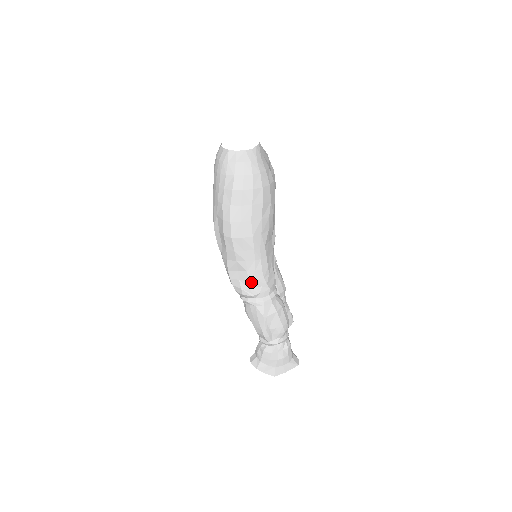
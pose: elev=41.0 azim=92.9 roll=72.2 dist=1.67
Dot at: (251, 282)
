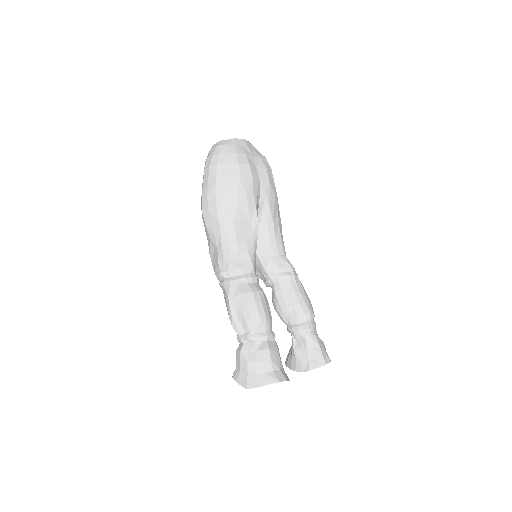
Dot at: (220, 259)
